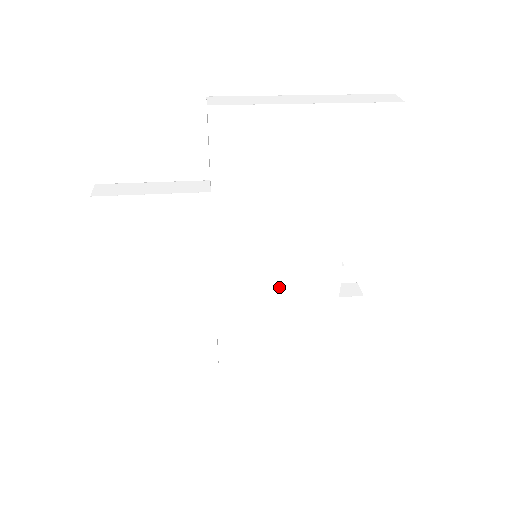
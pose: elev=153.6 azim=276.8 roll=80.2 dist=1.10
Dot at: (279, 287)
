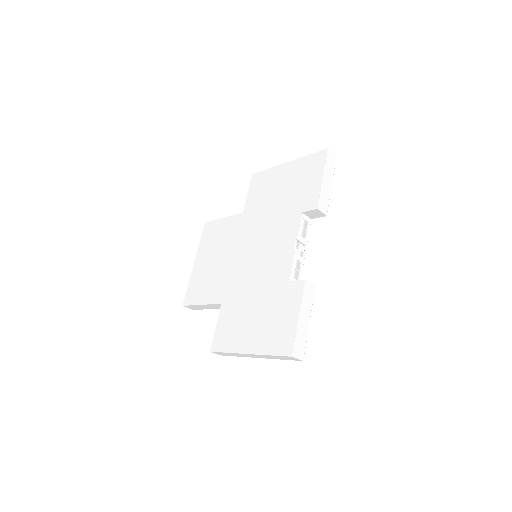
Dot at: (258, 272)
